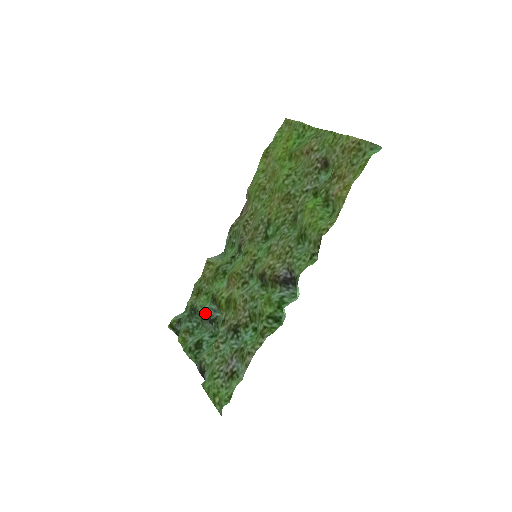
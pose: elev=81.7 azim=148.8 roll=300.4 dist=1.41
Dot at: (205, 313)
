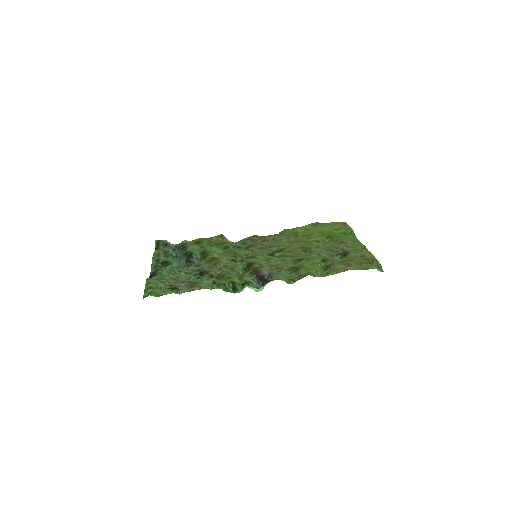
Dot at: (190, 253)
